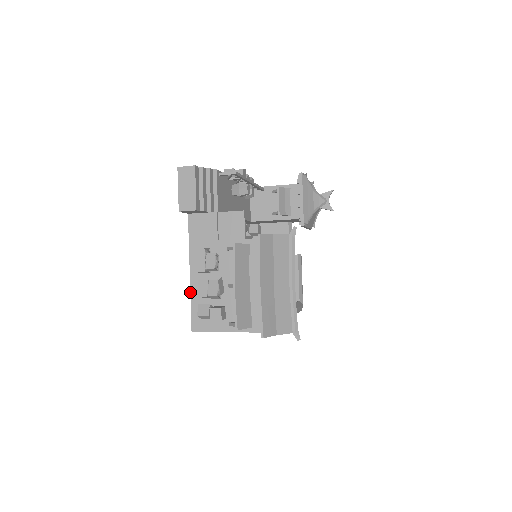
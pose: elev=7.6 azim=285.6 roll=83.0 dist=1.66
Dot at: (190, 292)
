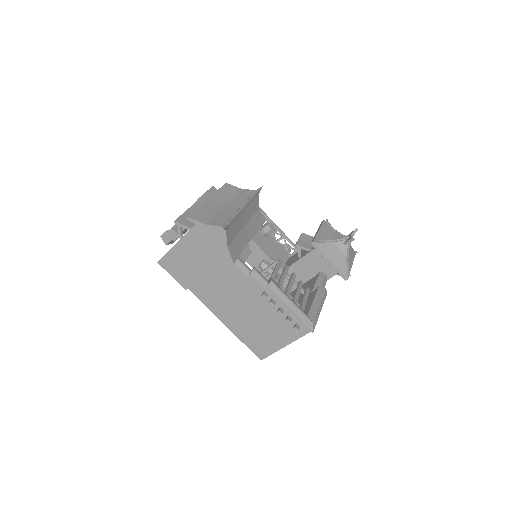
Dot at: occluded
